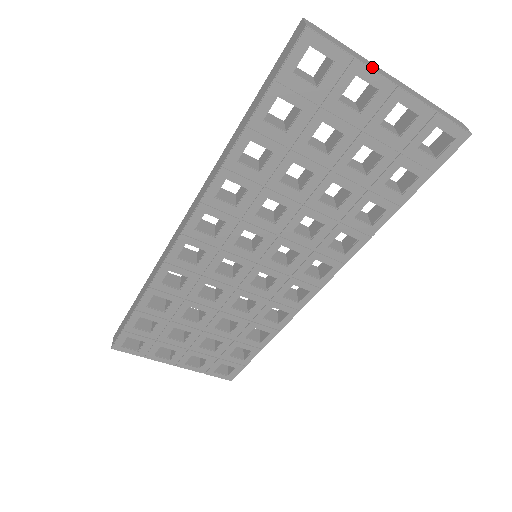
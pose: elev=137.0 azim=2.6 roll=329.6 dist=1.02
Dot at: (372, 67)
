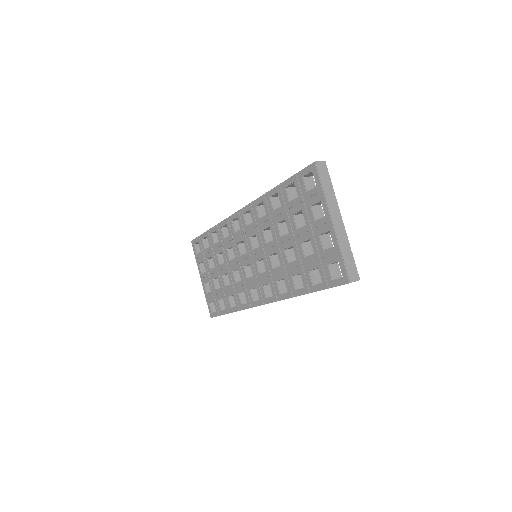
Dot at: (329, 204)
